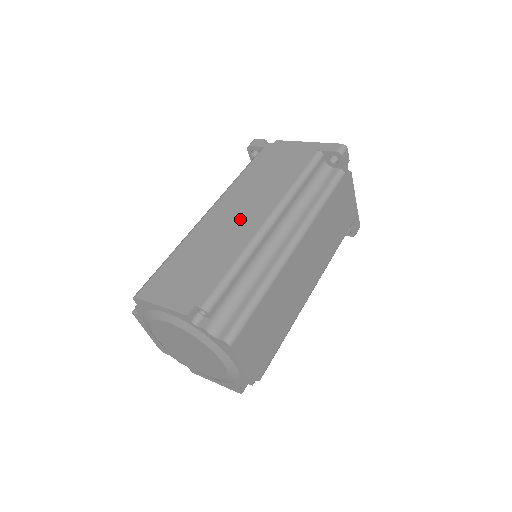
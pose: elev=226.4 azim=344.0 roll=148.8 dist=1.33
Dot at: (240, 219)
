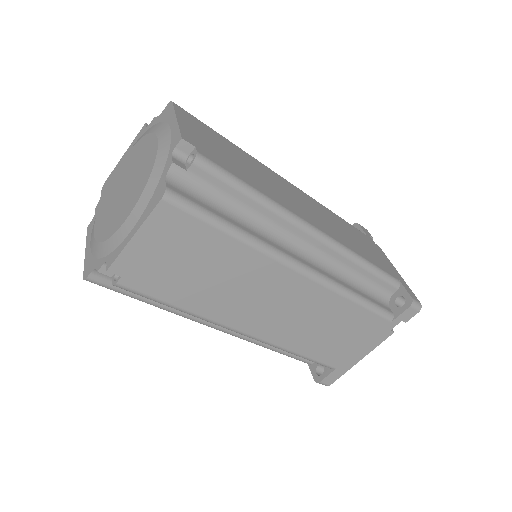
Dot at: (300, 204)
